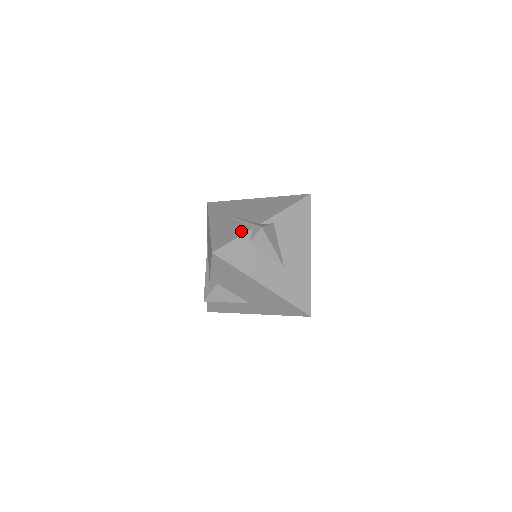
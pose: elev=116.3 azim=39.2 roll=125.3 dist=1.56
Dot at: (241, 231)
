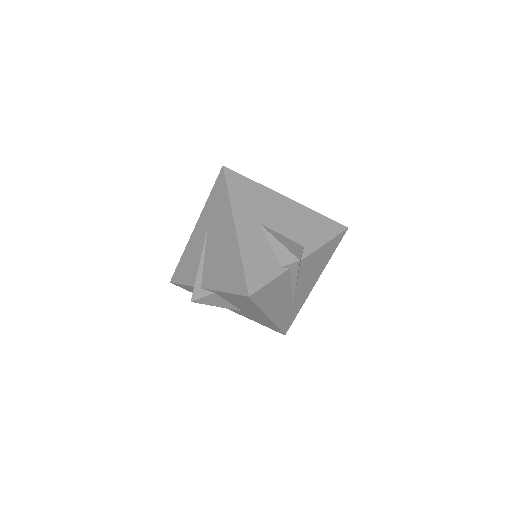
Dot at: (190, 279)
